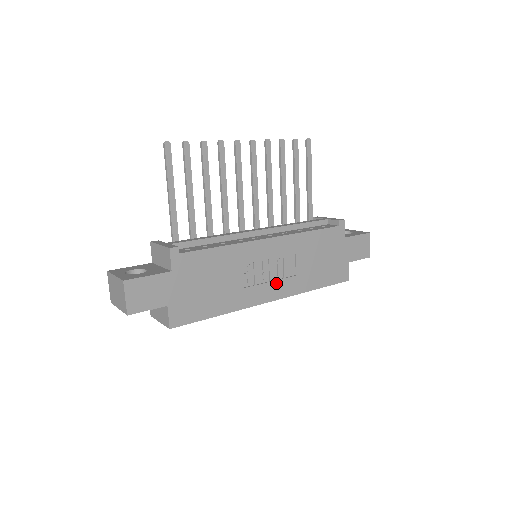
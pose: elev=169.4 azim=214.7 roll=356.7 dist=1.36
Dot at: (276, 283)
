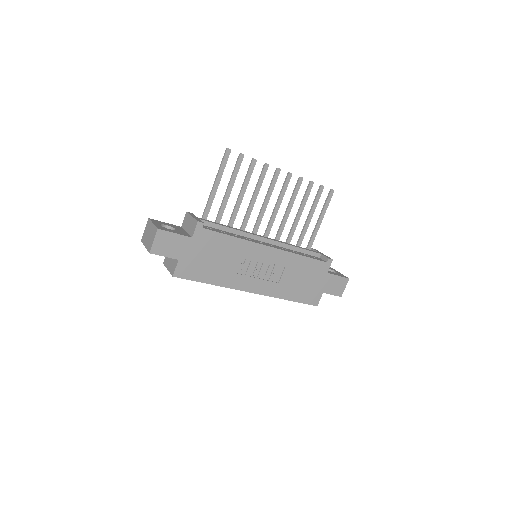
Dot at: (261, 281)
